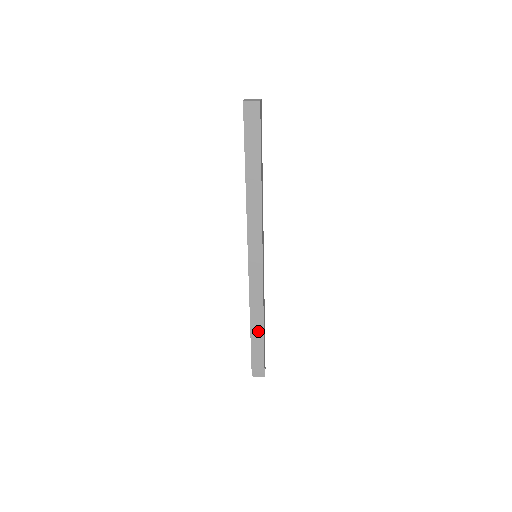
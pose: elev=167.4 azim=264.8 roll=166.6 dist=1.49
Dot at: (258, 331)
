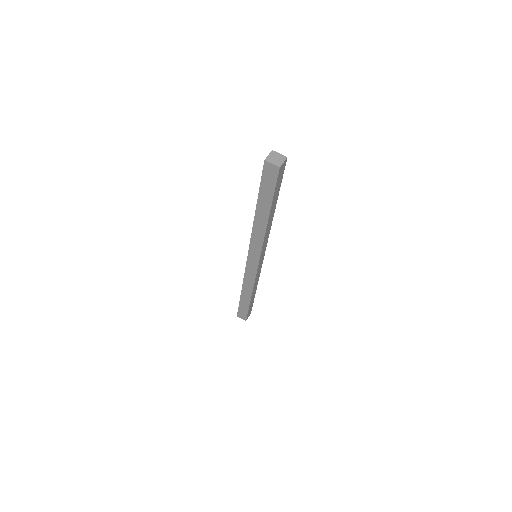
Dot at: (246, 298)
